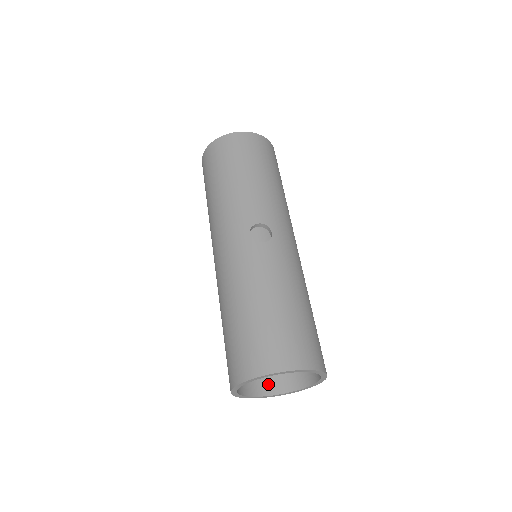
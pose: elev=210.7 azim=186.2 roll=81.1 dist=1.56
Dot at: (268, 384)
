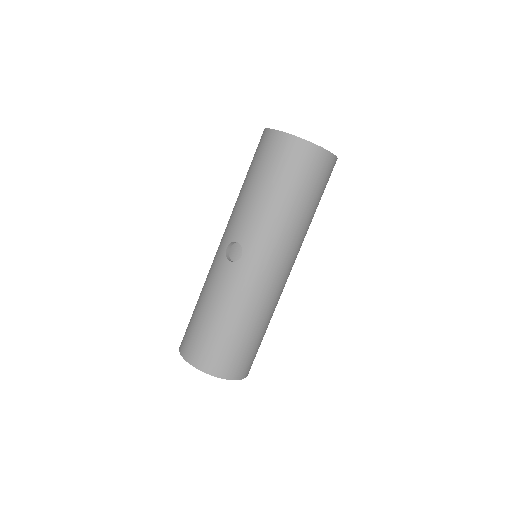
Dot at: occluded
